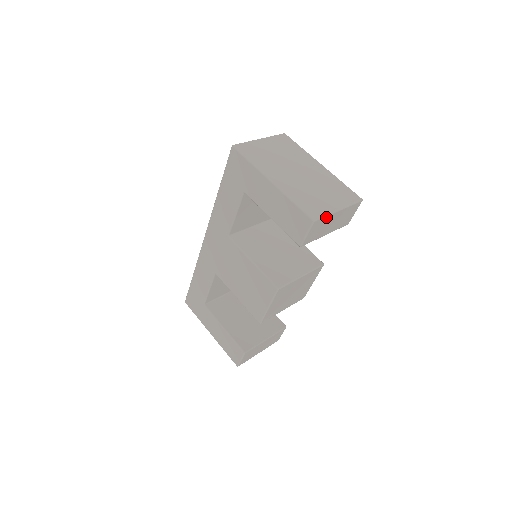
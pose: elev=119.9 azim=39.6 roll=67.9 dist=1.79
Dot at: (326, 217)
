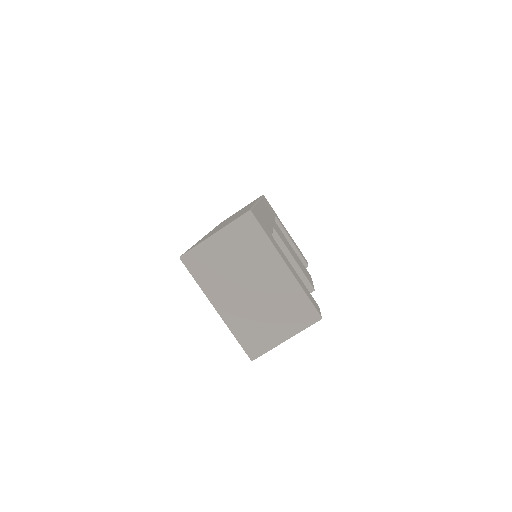
Dot at: (269, 350)
